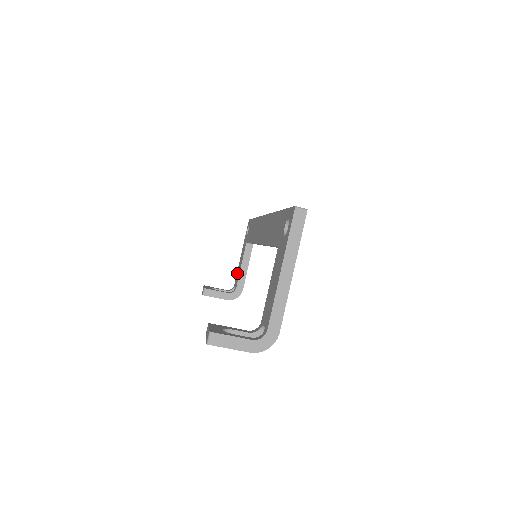
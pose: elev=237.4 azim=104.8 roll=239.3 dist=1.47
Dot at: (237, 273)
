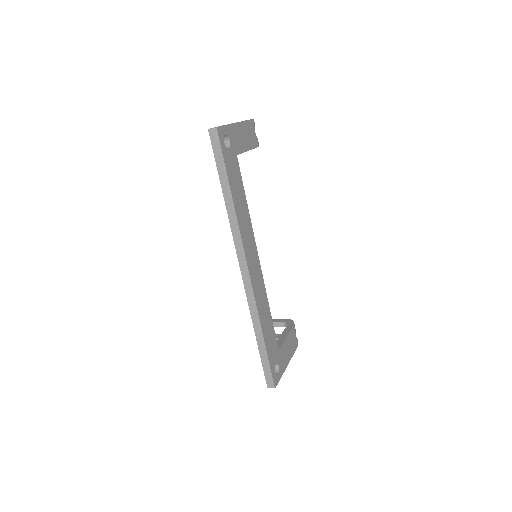
Dot at: occluded
